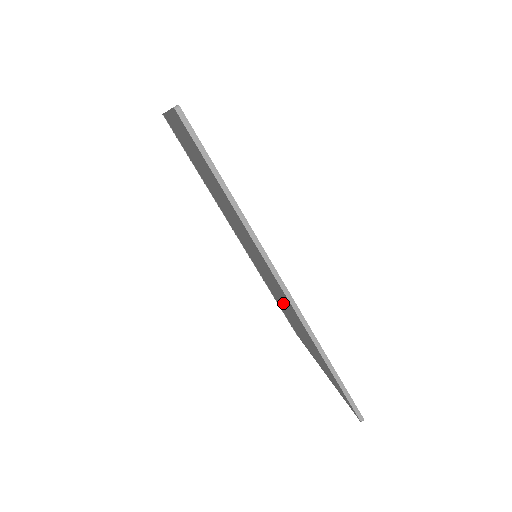
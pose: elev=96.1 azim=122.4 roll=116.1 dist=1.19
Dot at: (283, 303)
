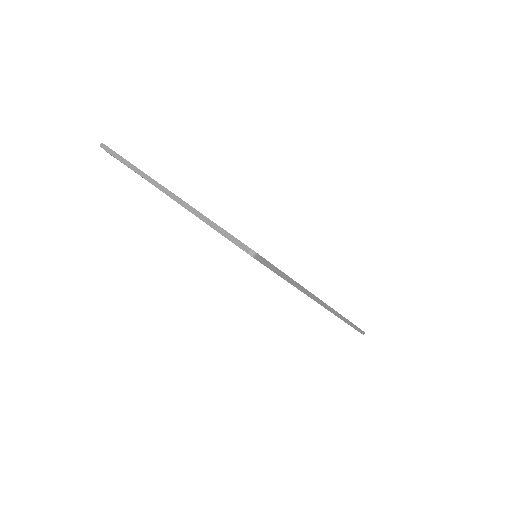
Dot at: occluded
